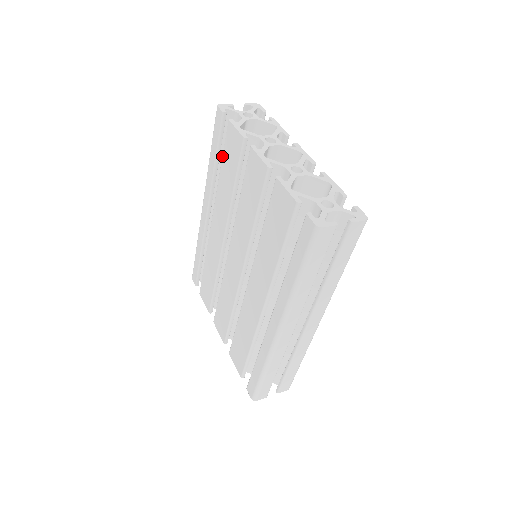
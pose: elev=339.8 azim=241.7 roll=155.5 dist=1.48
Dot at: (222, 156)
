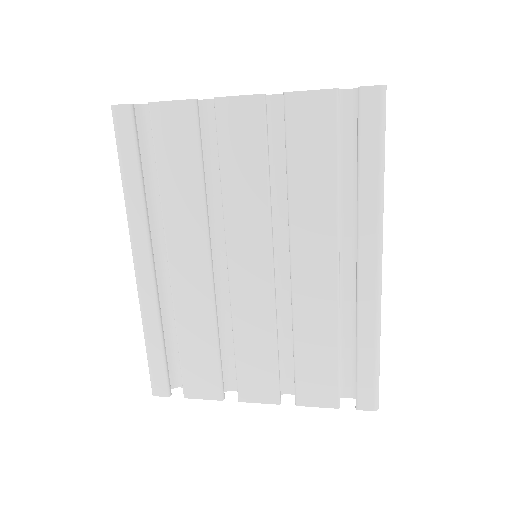
Dot at: (156, 159)
